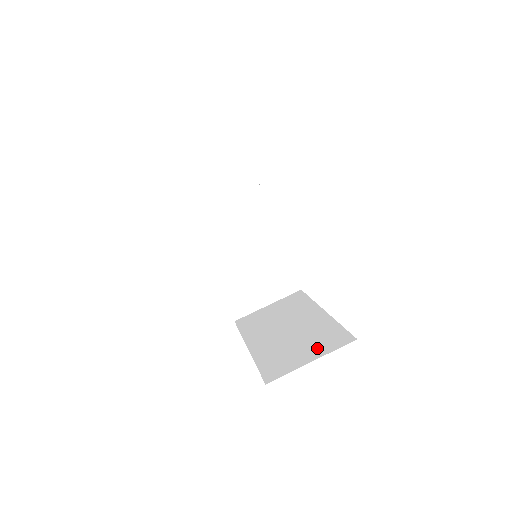
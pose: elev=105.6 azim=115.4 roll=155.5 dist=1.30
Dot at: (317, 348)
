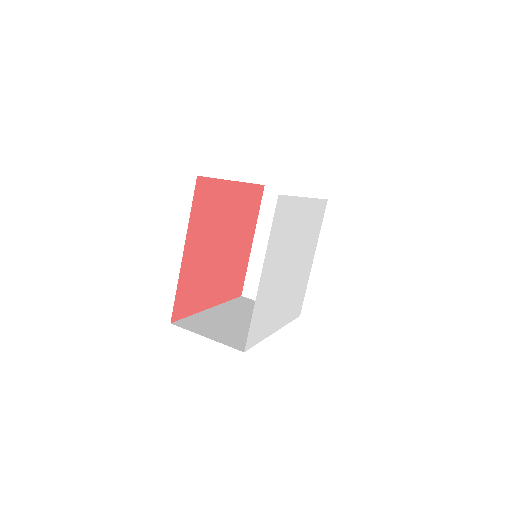
Dot at: occluded
